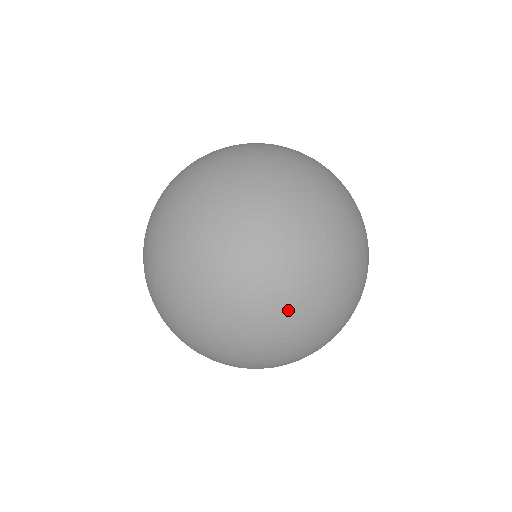
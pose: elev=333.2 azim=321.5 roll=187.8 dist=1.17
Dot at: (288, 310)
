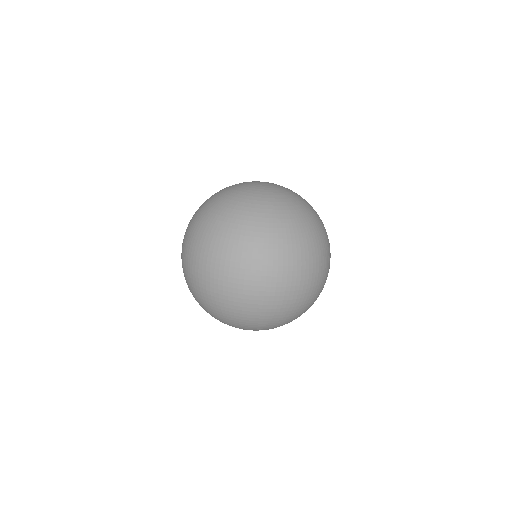
Dot at: (318, 277)
